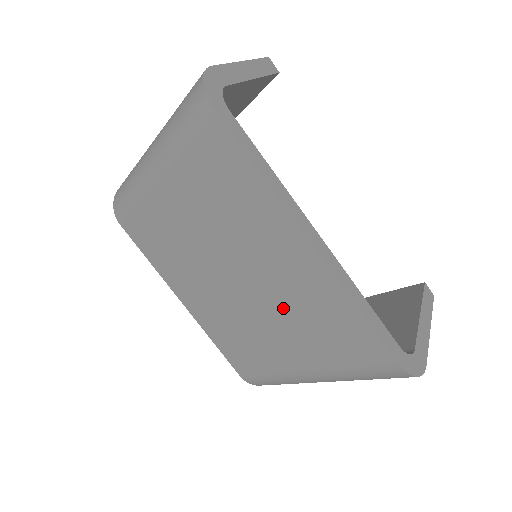
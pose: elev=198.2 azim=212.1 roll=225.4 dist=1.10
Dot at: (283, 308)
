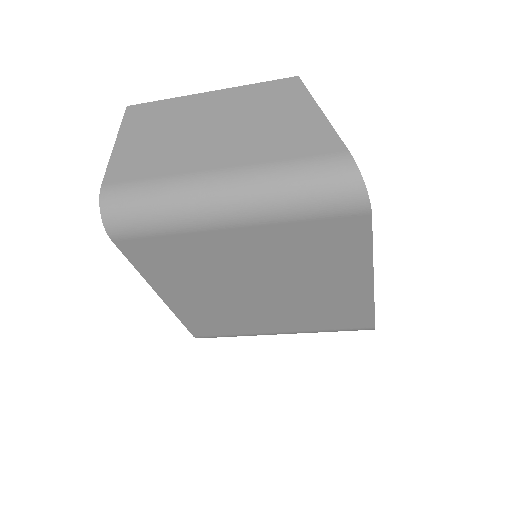
Dot at: (304, 306)
